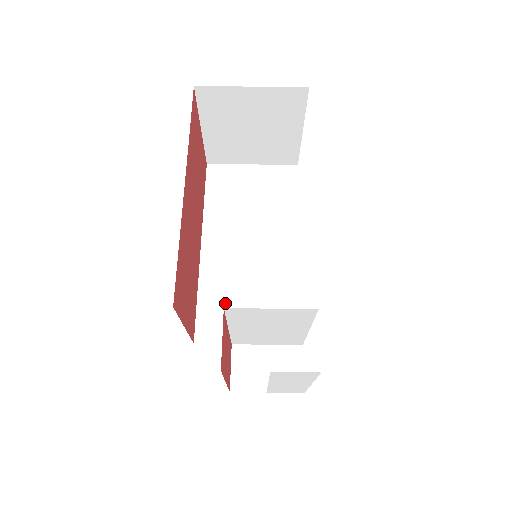
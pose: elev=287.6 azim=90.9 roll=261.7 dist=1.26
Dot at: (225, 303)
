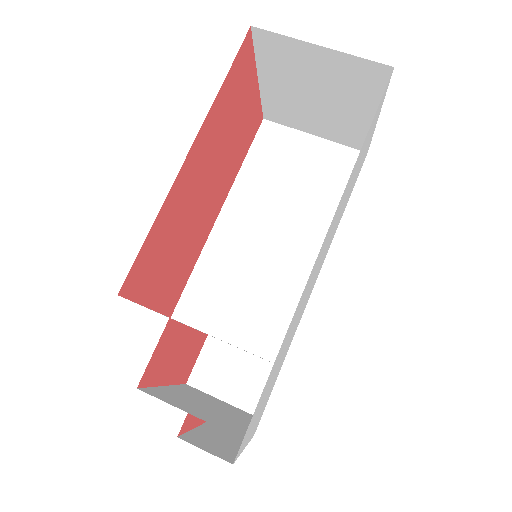
Dot at: (219, 287)
